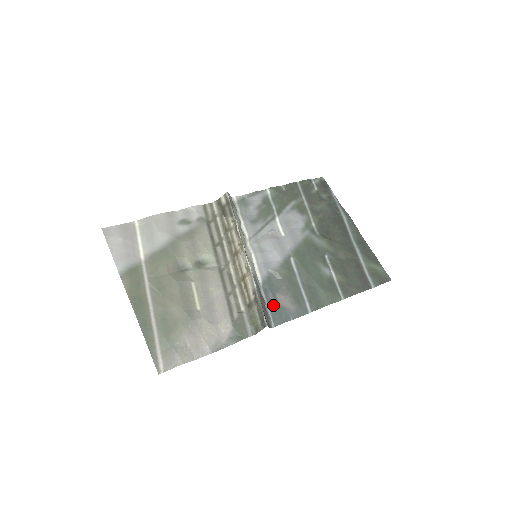
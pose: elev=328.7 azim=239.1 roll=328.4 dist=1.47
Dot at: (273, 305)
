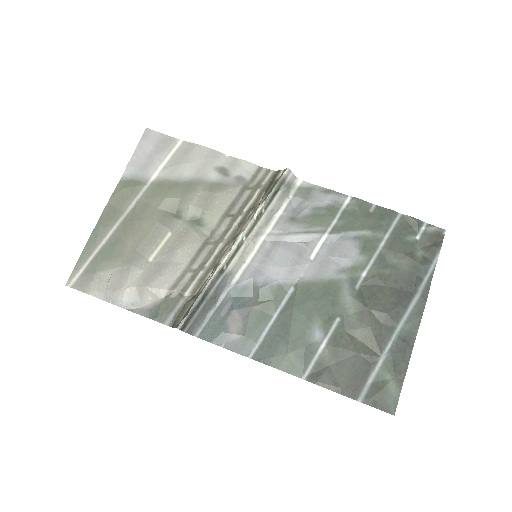
Dot at: (219, 316)
